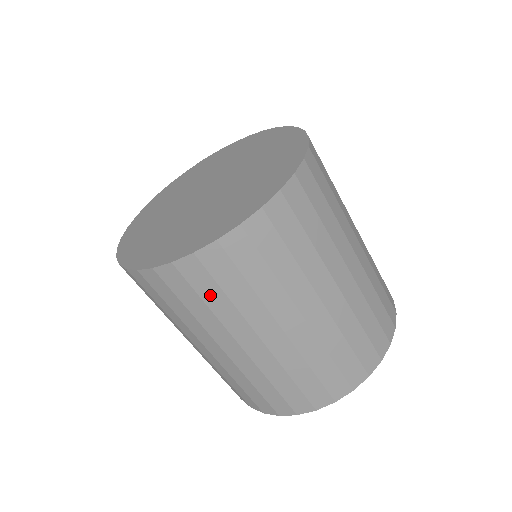
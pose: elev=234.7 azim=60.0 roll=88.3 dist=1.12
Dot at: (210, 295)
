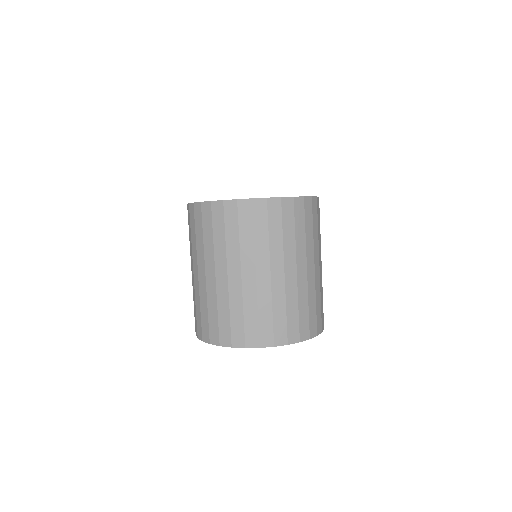
Dot at: (245, 228)
